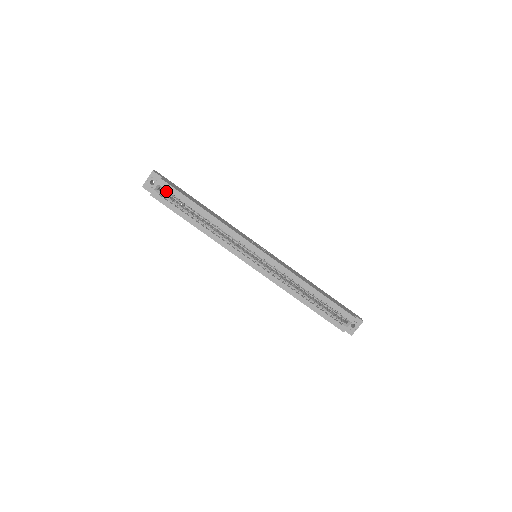
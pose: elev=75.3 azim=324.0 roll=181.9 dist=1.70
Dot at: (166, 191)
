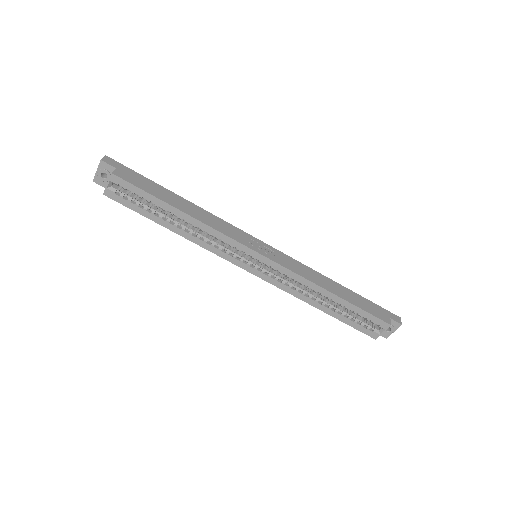
Dot at: (123, 188)
